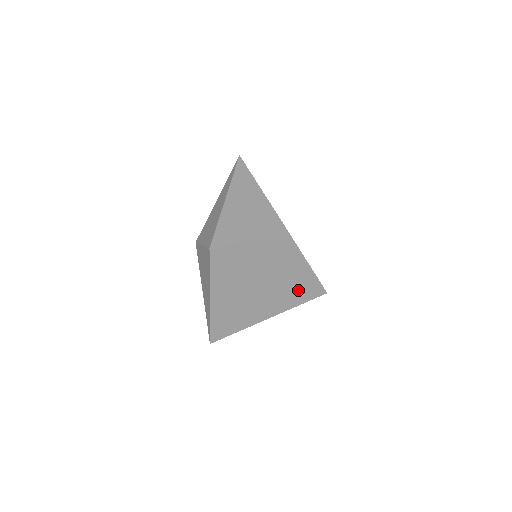
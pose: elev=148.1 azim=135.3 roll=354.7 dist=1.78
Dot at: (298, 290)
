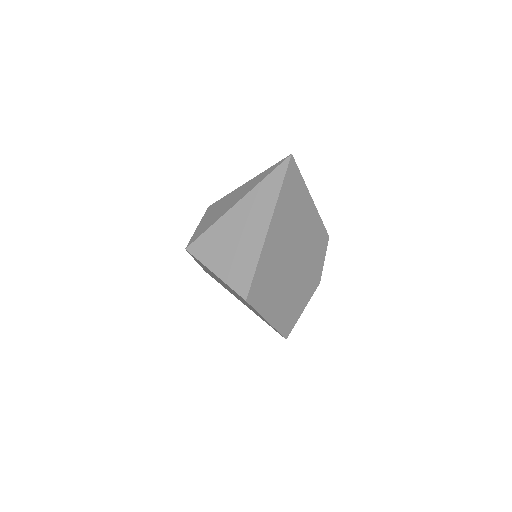
Dot at: occluded
